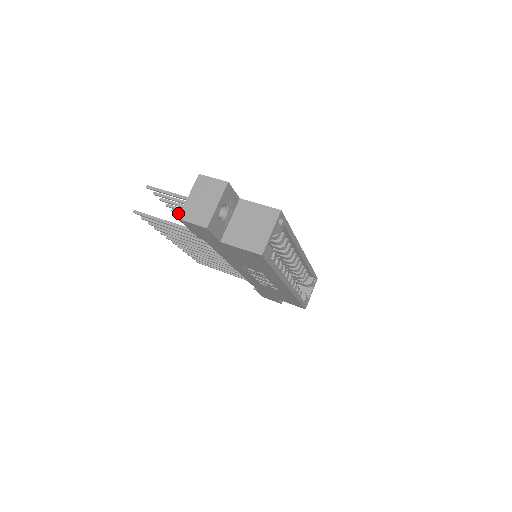
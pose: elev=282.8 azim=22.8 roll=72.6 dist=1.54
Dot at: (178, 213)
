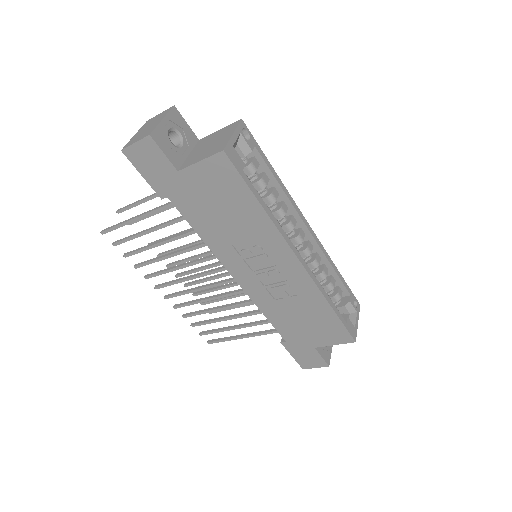
Dot at: (163, 254)
